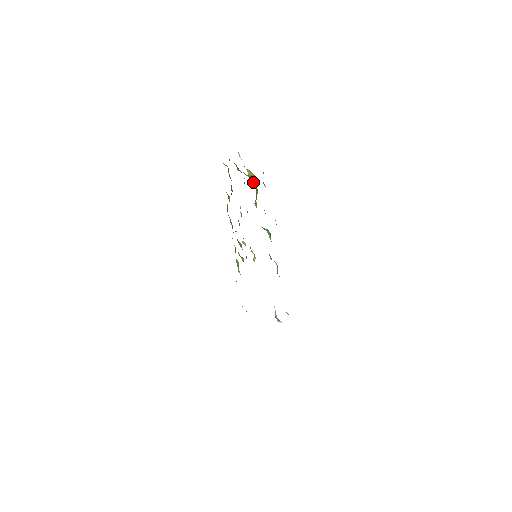
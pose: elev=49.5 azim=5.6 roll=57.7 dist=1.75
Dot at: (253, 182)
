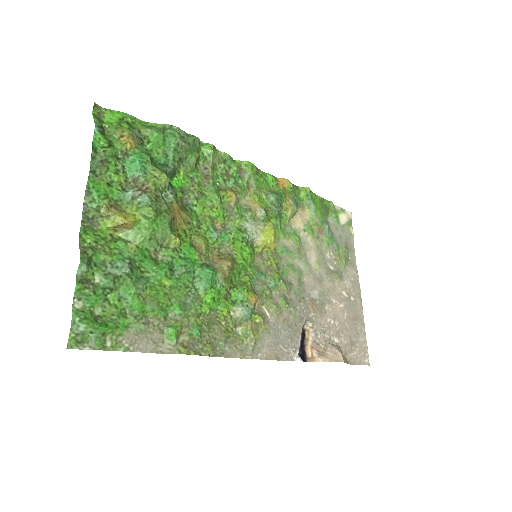
Dot at: (133, 226)
